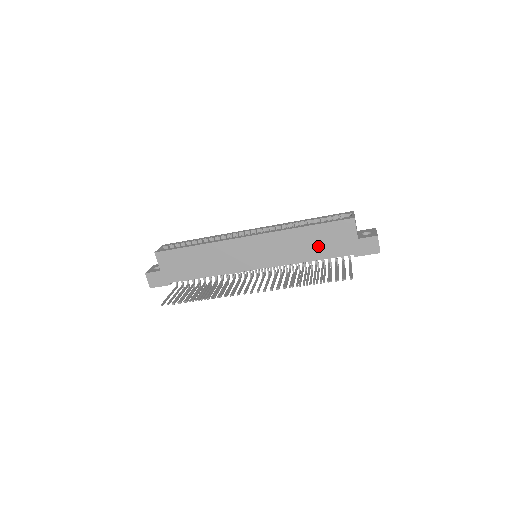
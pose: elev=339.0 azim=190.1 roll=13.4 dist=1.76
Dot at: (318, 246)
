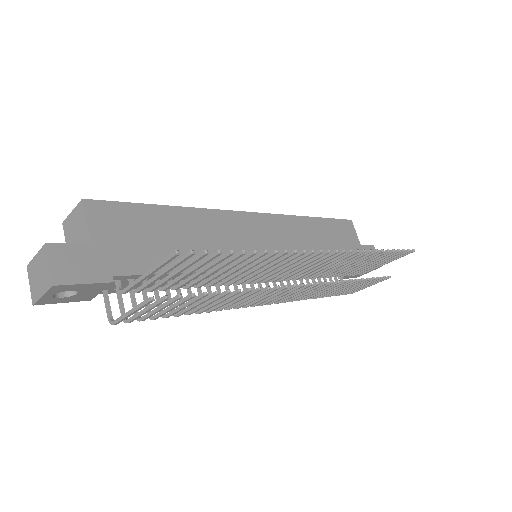
Dot at: (331, 246)
